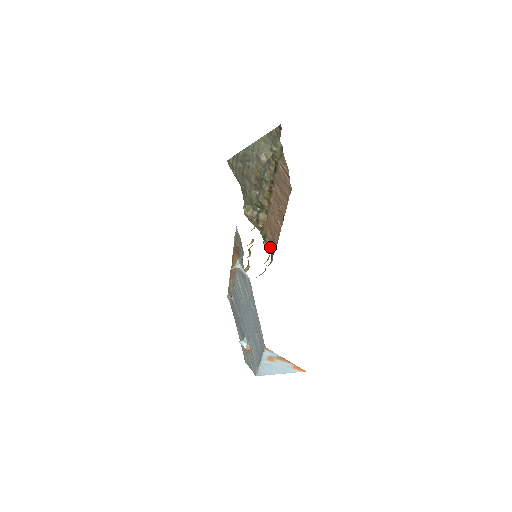
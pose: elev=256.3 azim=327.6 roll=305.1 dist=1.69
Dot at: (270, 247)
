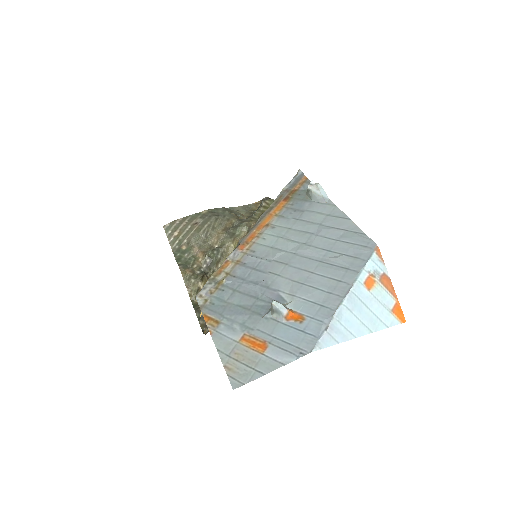
Dot at: occluded
